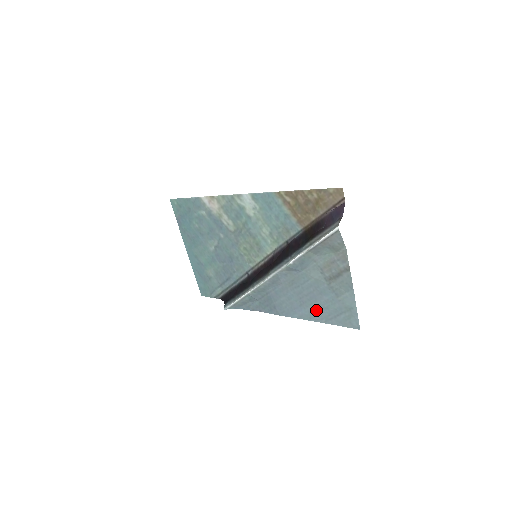
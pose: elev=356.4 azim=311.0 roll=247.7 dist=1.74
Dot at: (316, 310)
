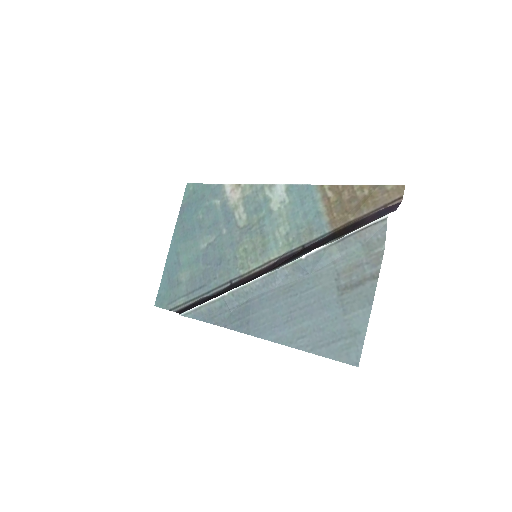
Dot at: (305, 331)
